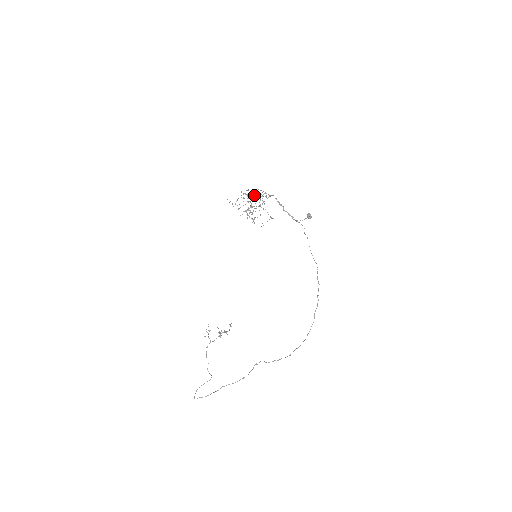
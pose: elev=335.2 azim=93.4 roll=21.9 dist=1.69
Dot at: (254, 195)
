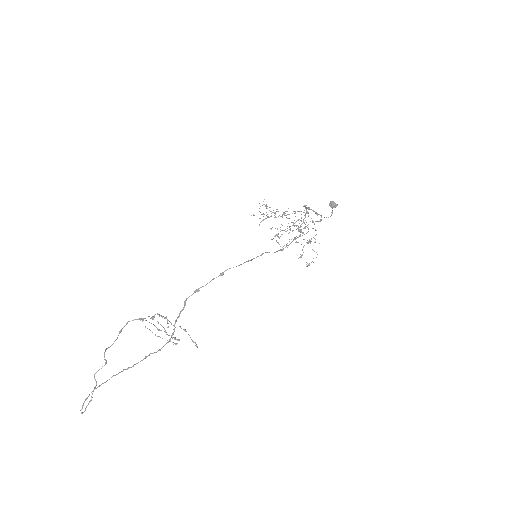
Dot at: occluded
